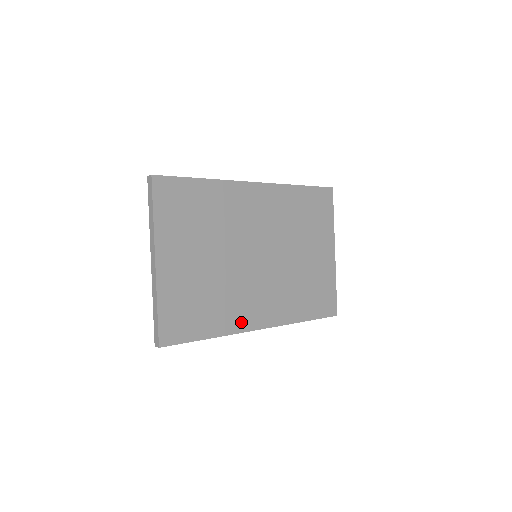
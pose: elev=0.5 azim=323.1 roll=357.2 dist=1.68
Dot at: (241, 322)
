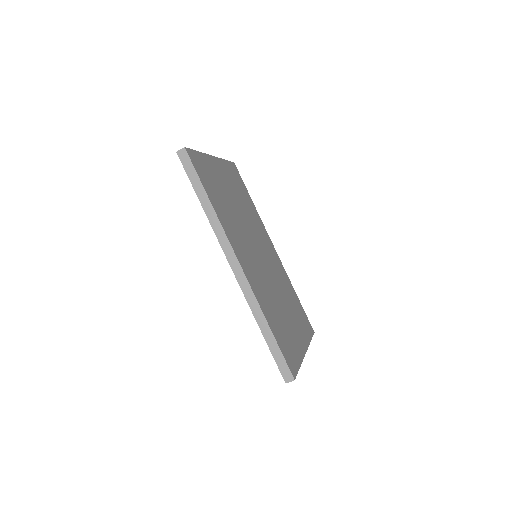
Dot at: (231, 237)
